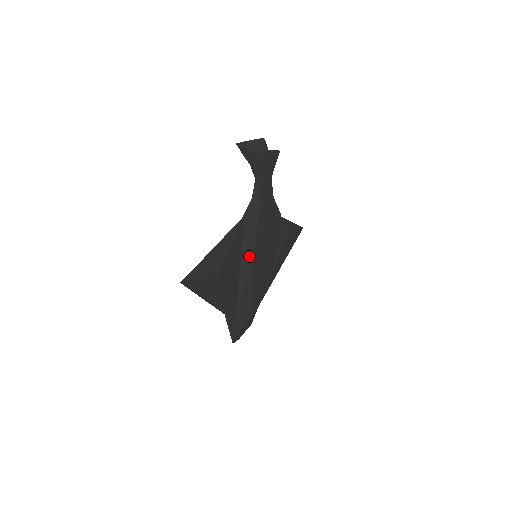
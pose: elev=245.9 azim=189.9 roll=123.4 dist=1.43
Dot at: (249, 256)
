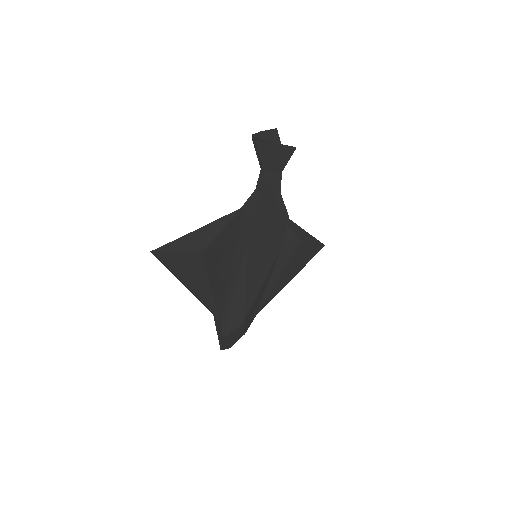
Dot at: (242, 249)
